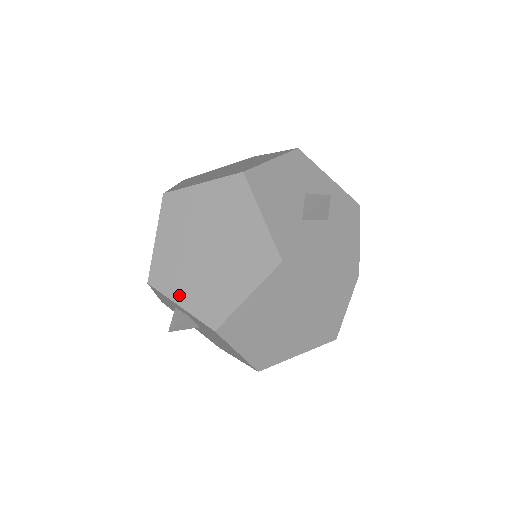
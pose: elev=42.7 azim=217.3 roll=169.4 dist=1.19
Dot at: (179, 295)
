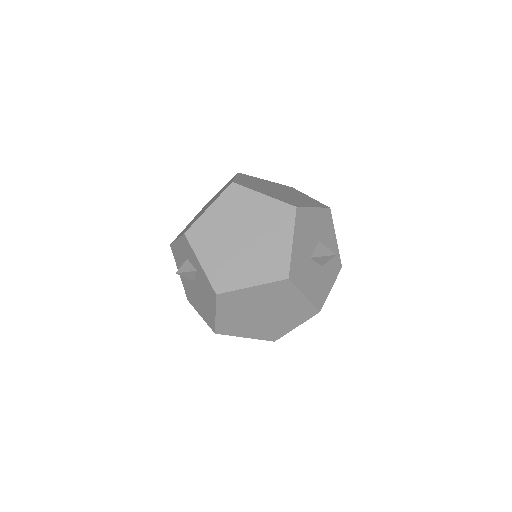
Dot at: (204, 256)
